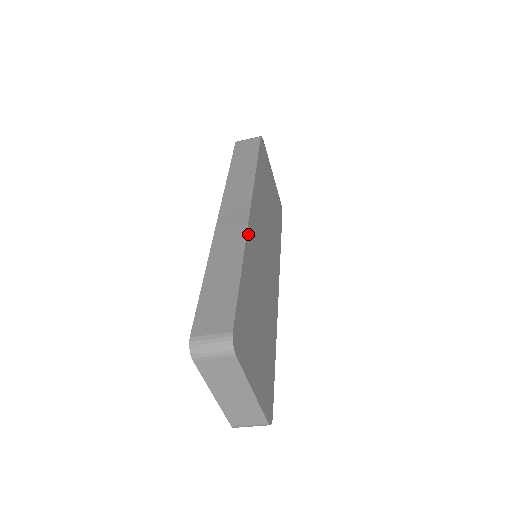
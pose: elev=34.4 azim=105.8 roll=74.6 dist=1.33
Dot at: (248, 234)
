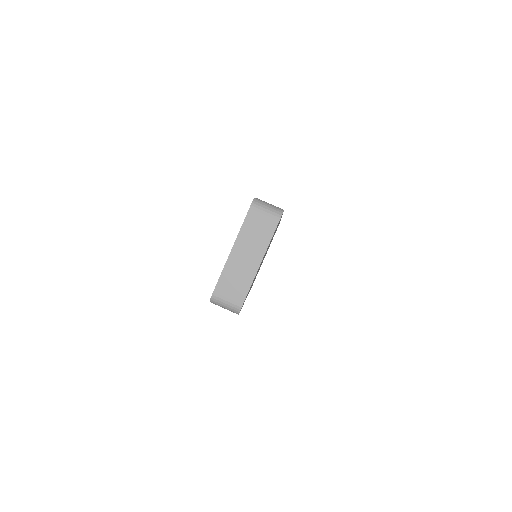
Dot at: occluded
